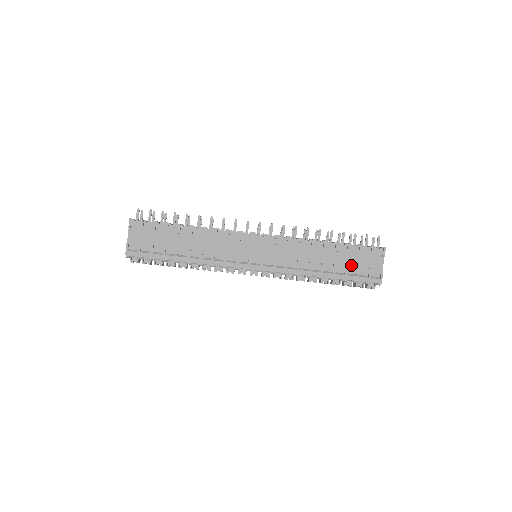
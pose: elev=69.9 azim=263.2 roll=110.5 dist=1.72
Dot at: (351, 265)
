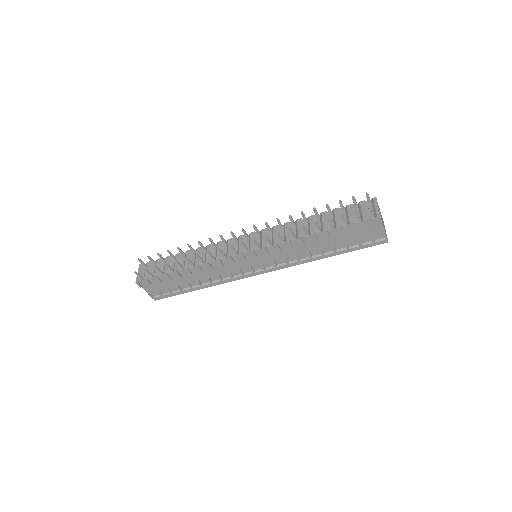
Dot at: (349, 240)
